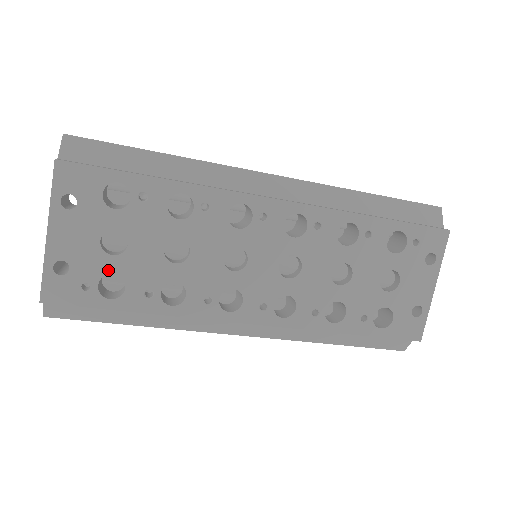
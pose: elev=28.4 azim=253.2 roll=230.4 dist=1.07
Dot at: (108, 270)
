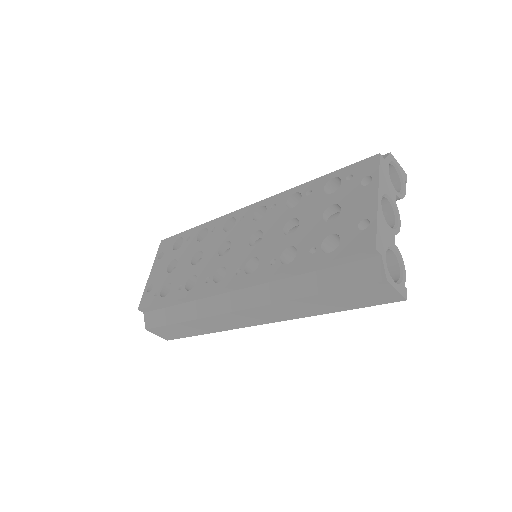
Dot at: (167, 282)
